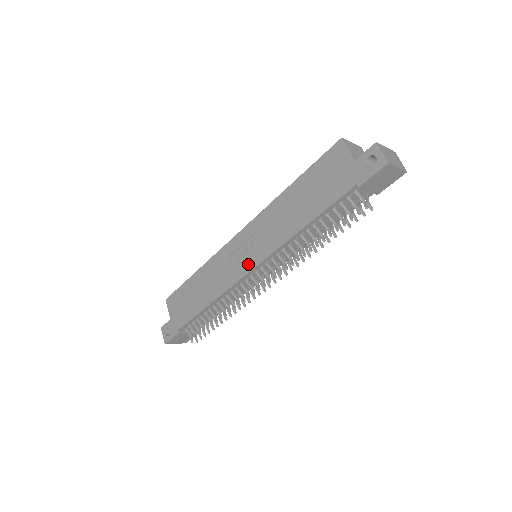
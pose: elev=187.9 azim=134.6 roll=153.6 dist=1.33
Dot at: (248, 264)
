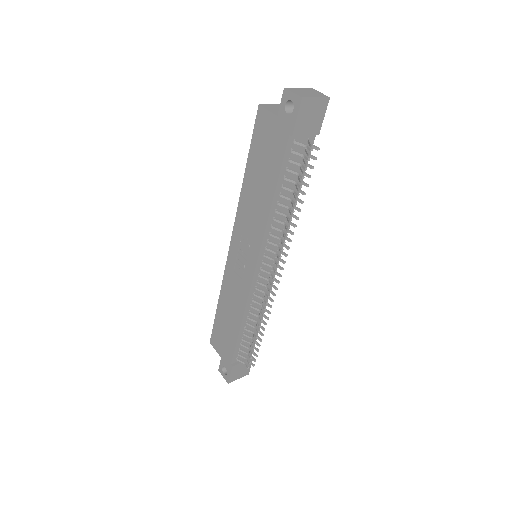
Dot at: (250, 266)
